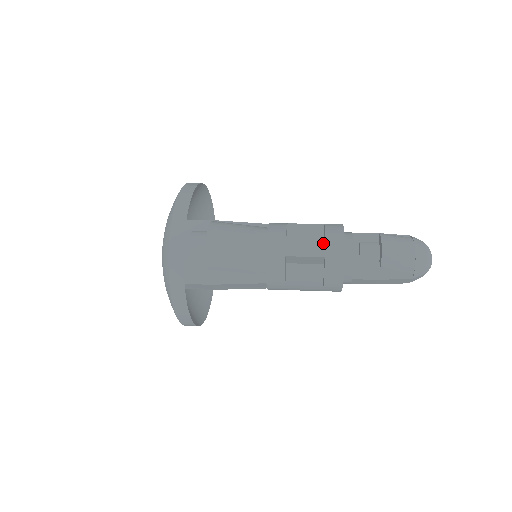
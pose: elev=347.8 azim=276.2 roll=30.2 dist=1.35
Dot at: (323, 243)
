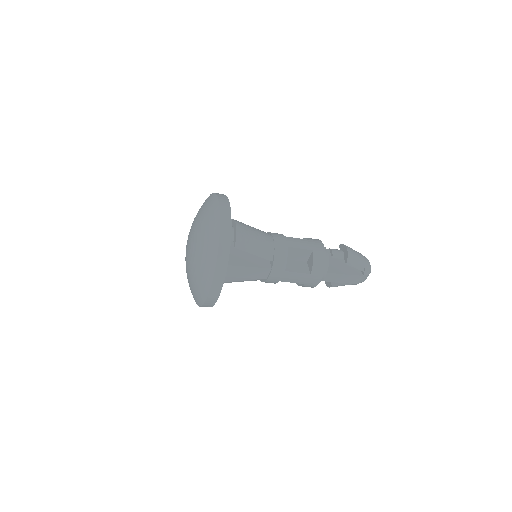
Dot at: (310, 242)
